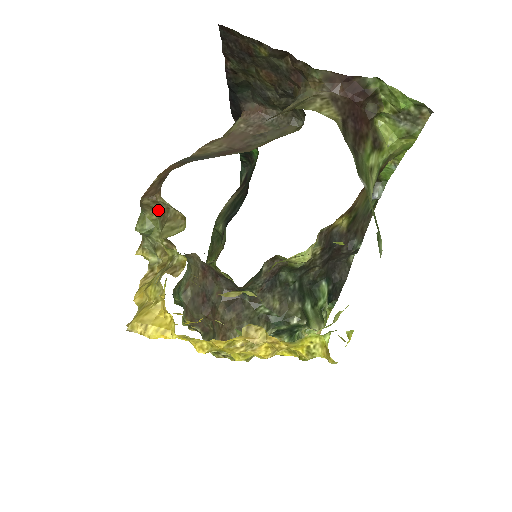
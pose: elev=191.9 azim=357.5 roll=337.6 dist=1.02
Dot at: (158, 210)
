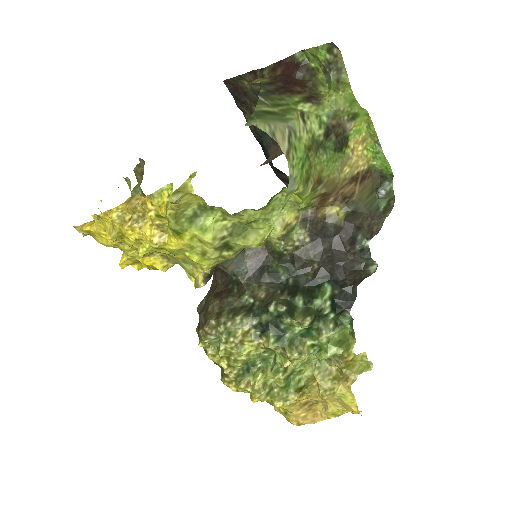
Dot at: (142, 174)
